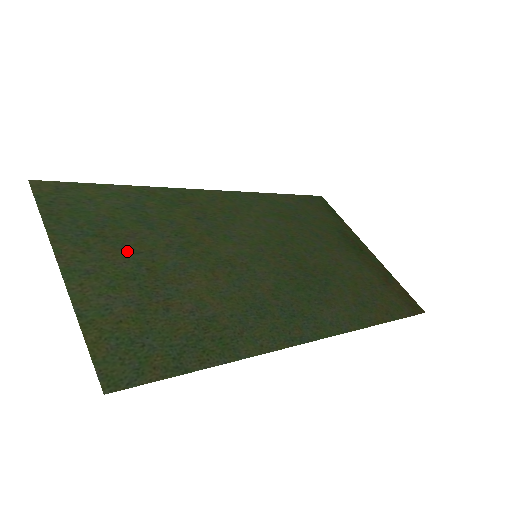
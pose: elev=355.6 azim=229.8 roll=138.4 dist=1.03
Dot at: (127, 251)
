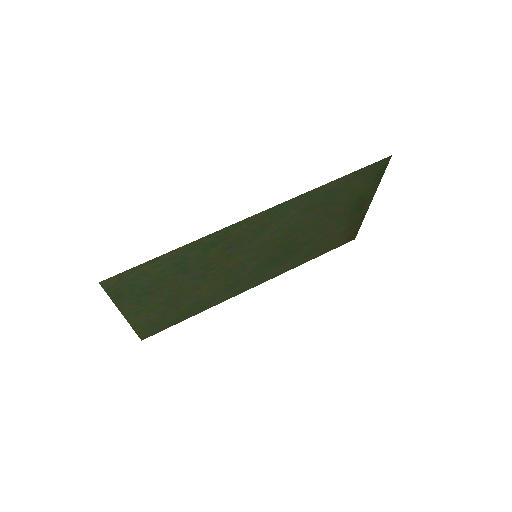
Dot at: (164, 293)
